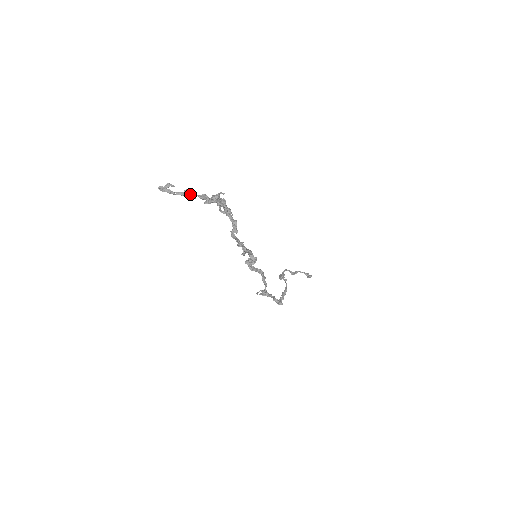
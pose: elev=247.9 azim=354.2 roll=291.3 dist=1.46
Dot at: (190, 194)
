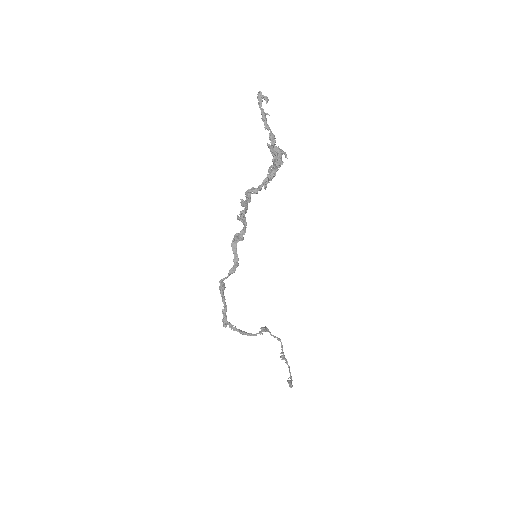
Dot at: occluded
